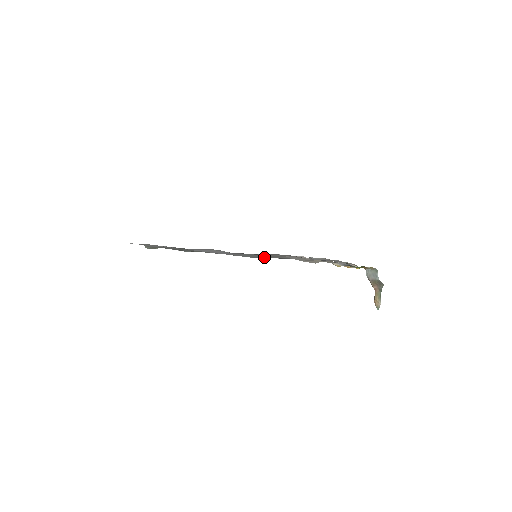
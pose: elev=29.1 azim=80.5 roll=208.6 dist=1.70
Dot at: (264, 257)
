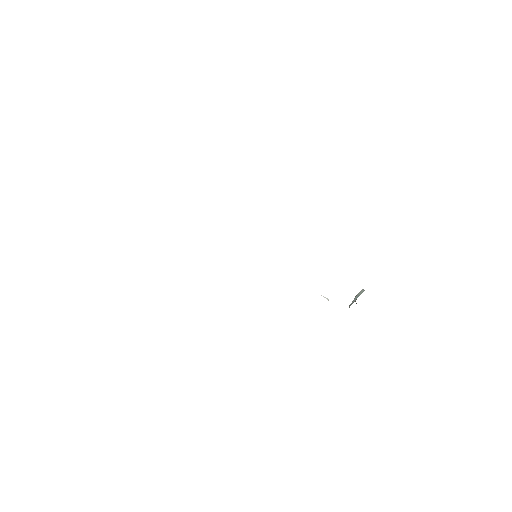
Dot at: occluded
